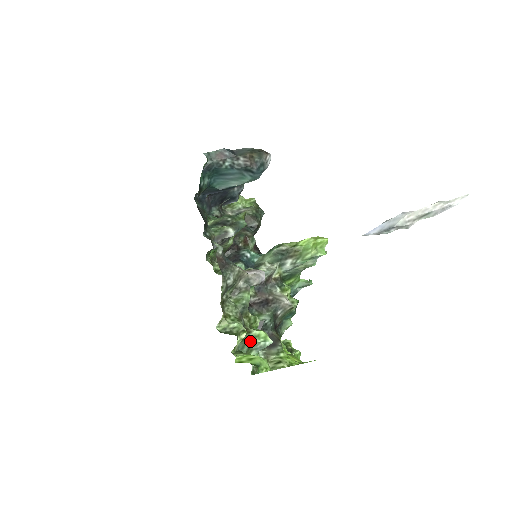
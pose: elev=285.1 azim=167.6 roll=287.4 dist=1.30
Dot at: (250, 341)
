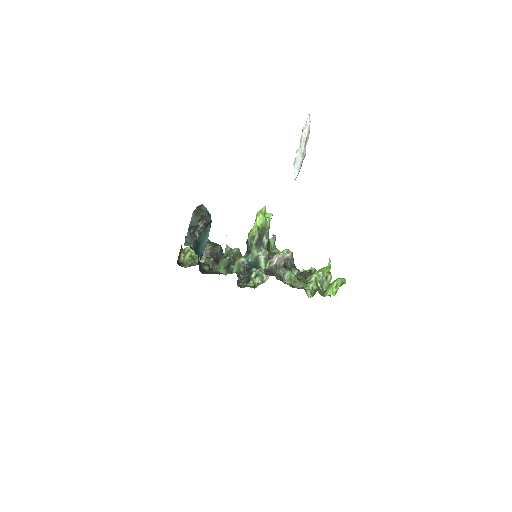
Dot at: occluded
